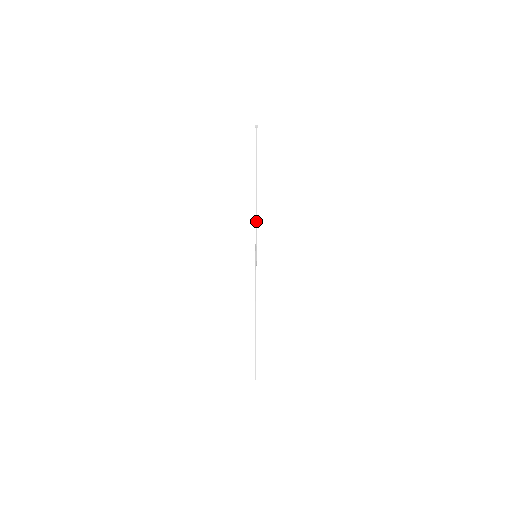
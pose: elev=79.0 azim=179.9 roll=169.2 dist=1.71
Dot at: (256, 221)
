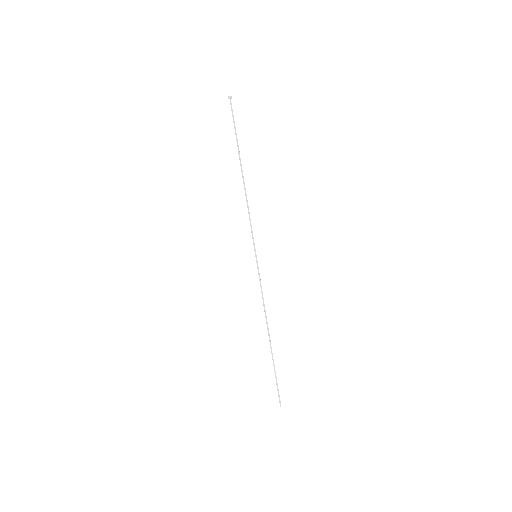
Dot at: (249, 213)
